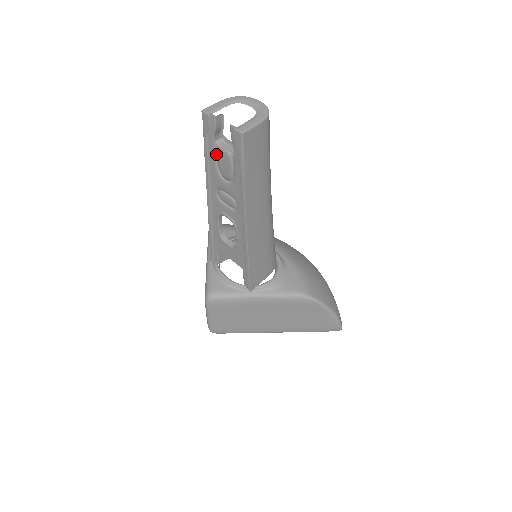
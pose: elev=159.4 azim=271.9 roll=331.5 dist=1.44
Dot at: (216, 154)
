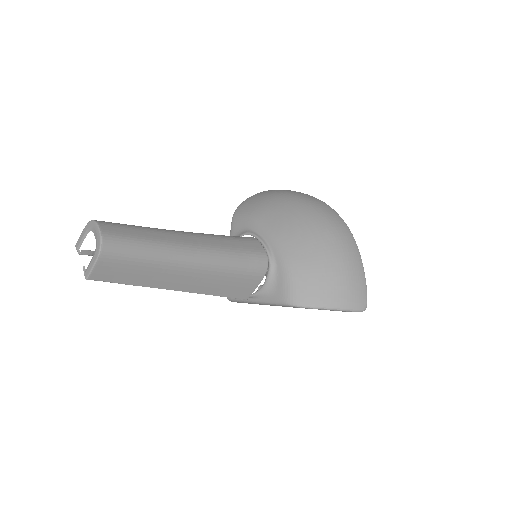
Dot at: occluded
